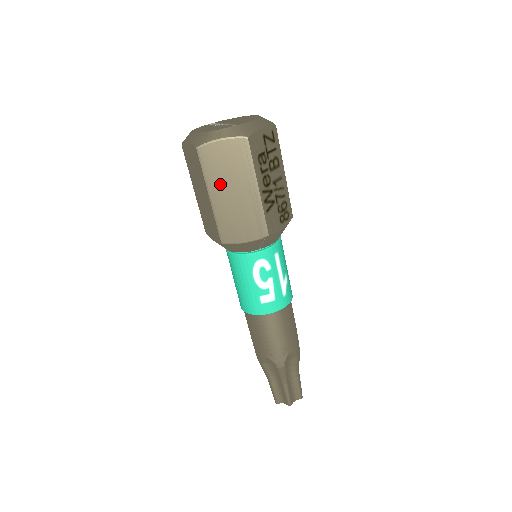
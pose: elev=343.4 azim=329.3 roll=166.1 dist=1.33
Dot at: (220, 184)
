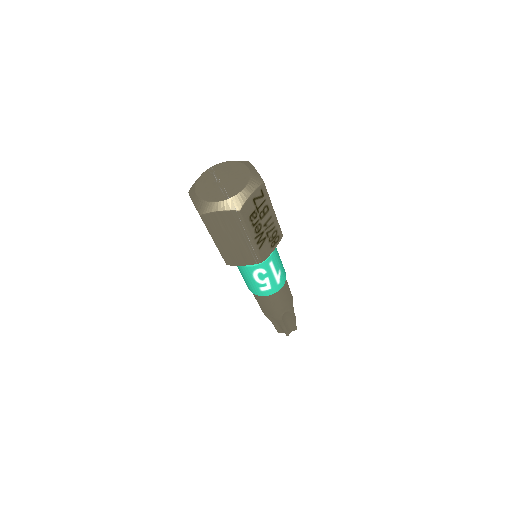
Dot at: (221, 235)
